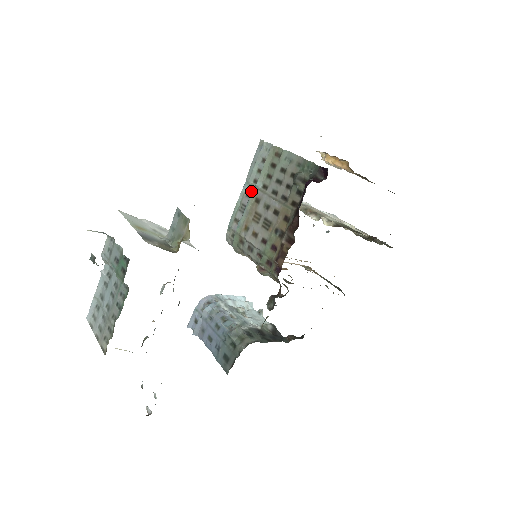
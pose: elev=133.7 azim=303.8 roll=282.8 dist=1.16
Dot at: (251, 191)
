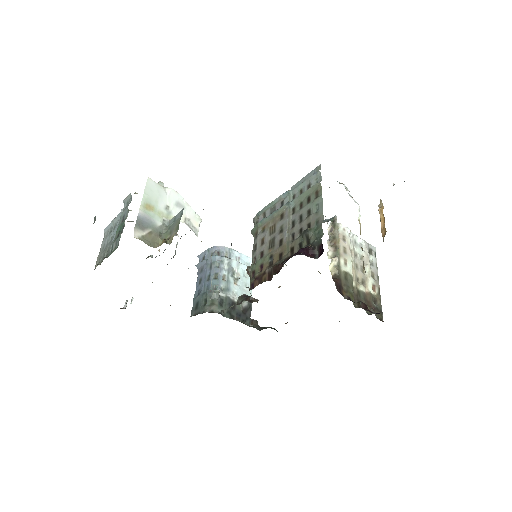
Dot at: (285, 203)
